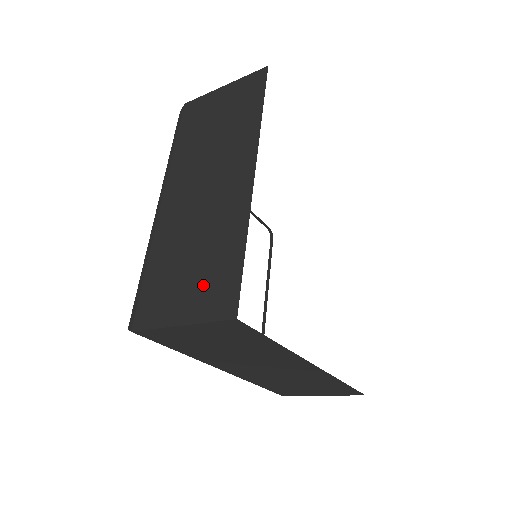
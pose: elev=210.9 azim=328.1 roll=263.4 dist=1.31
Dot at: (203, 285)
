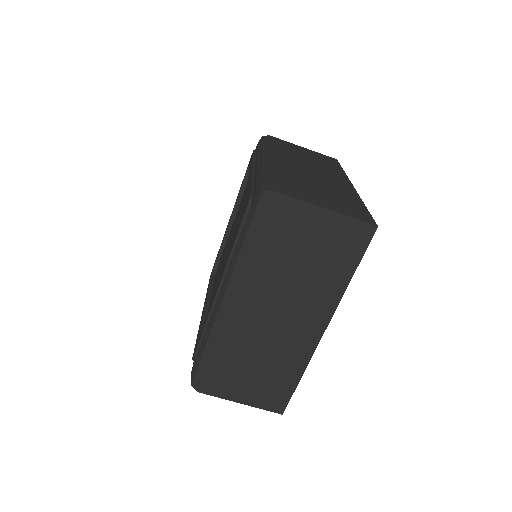
Dot at: (263, 388)
